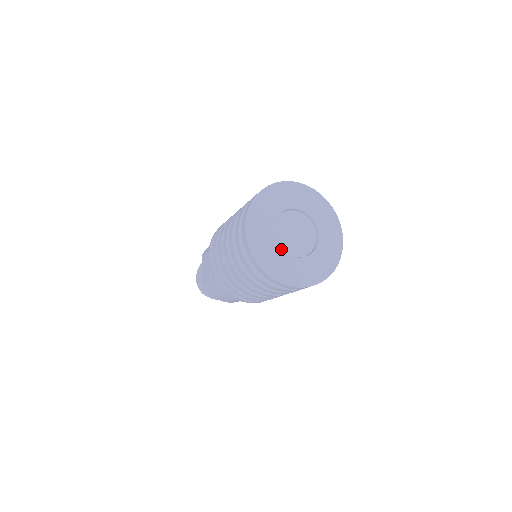
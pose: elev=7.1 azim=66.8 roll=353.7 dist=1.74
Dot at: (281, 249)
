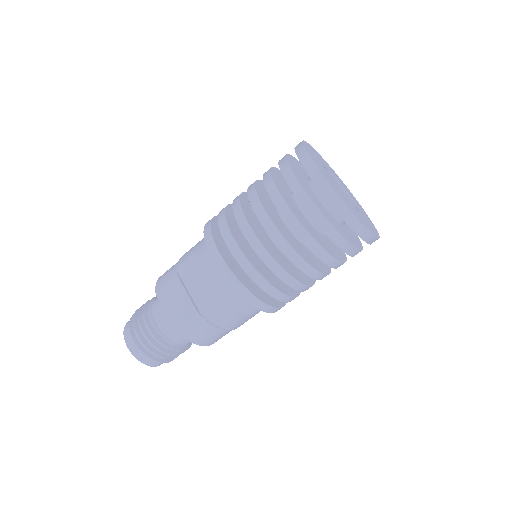
Dot at: (348, 201)
